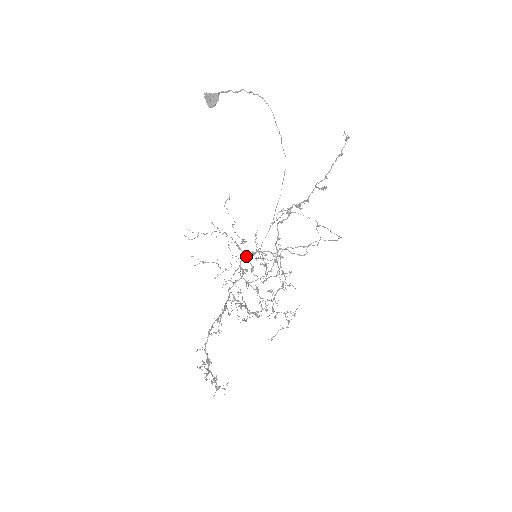
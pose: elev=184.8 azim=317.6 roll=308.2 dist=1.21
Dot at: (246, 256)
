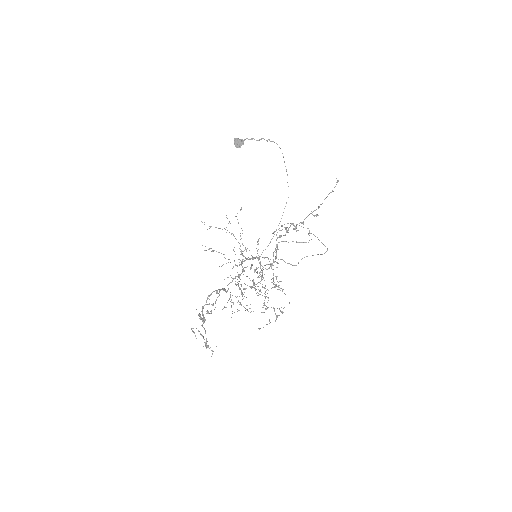
Dot at: (247, 259)
